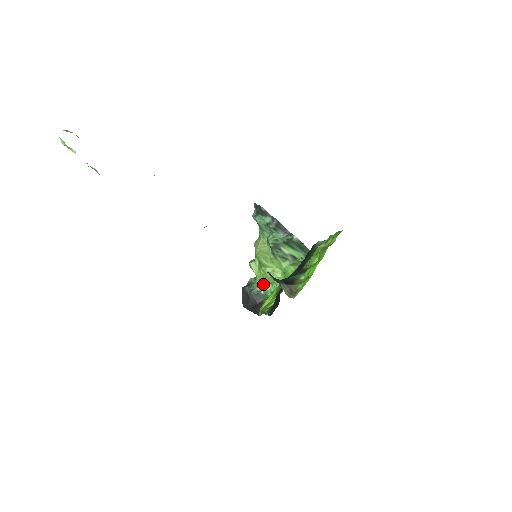
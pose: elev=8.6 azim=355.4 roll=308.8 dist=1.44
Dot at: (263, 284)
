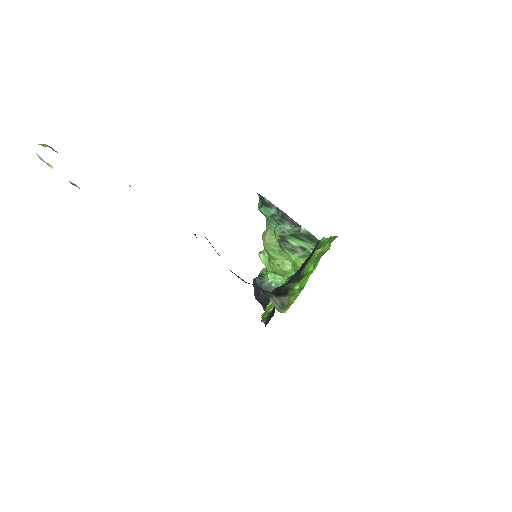
Dot at: (274, 276)
